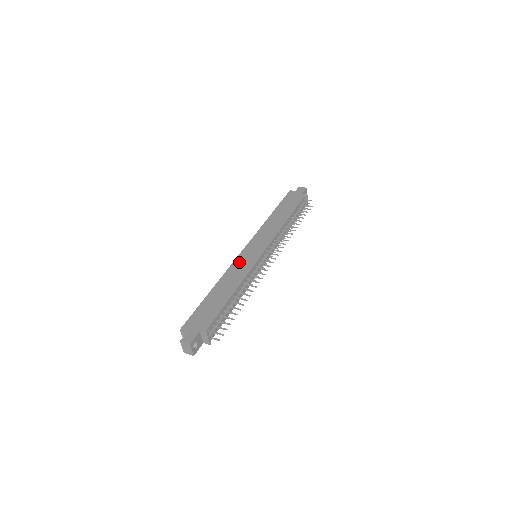
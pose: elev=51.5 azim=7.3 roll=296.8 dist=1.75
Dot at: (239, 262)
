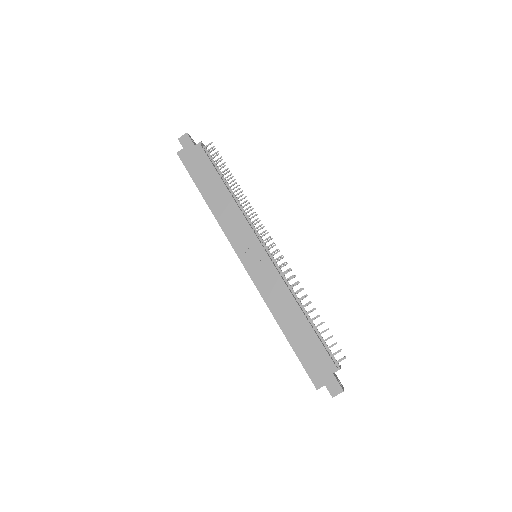
Dot at: (261, 282)
